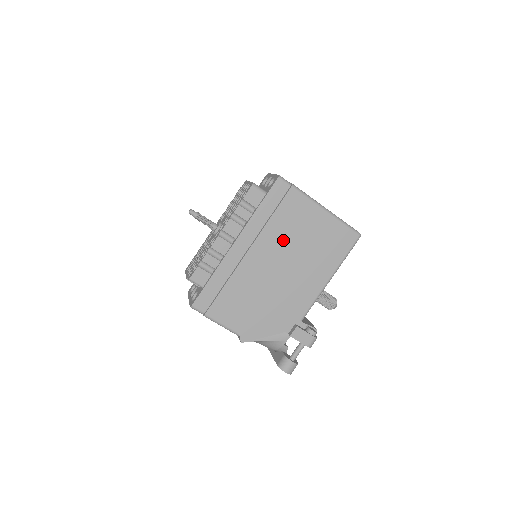
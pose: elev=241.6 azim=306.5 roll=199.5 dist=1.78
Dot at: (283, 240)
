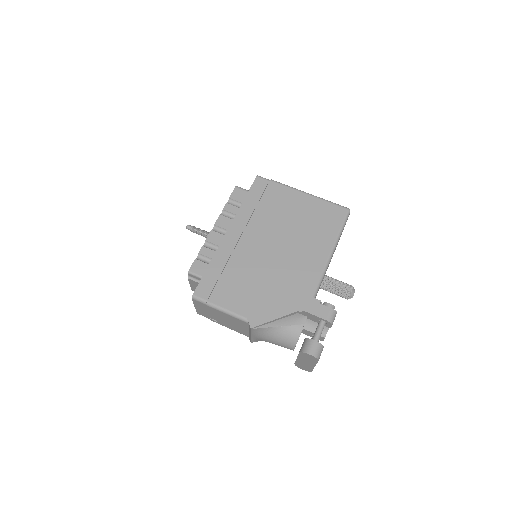
Dot at: (273, 223)
